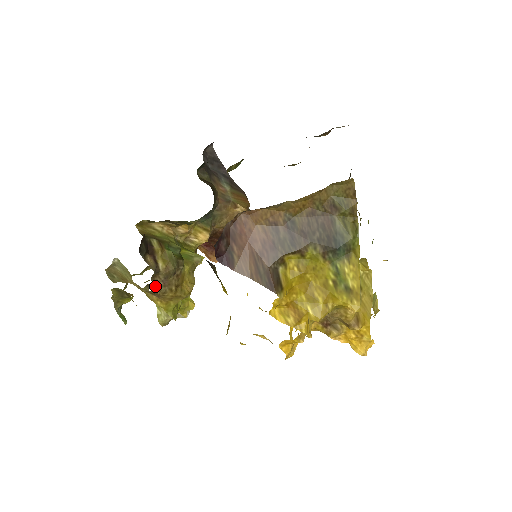
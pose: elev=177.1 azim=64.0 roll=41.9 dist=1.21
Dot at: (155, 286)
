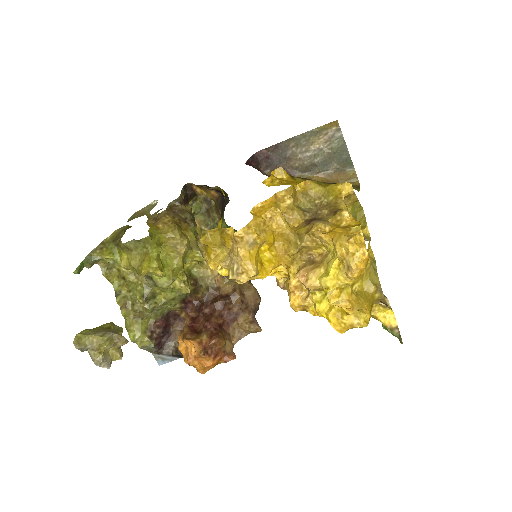
Dot at: (167, 208)
